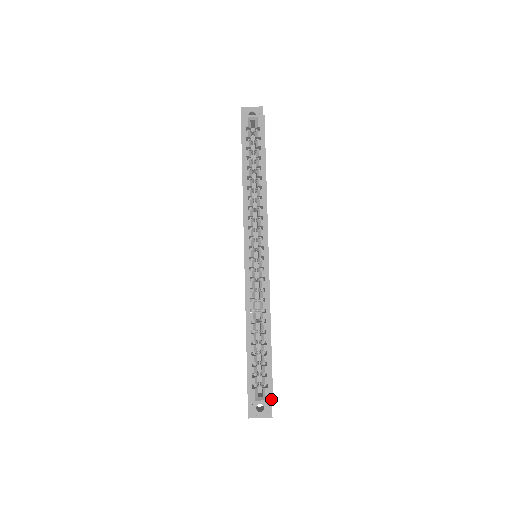
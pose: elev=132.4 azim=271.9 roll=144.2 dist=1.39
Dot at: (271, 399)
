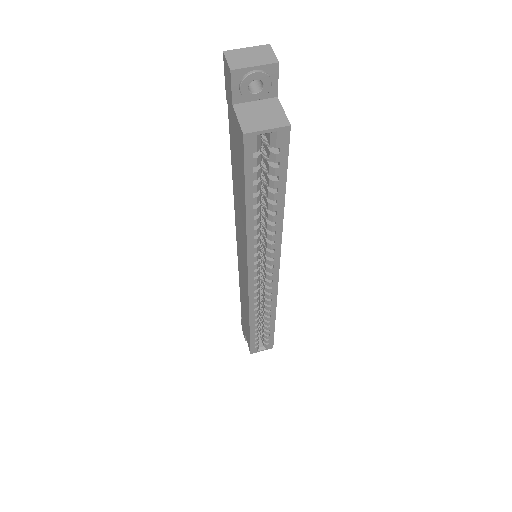
Dot at: (271, 348)
